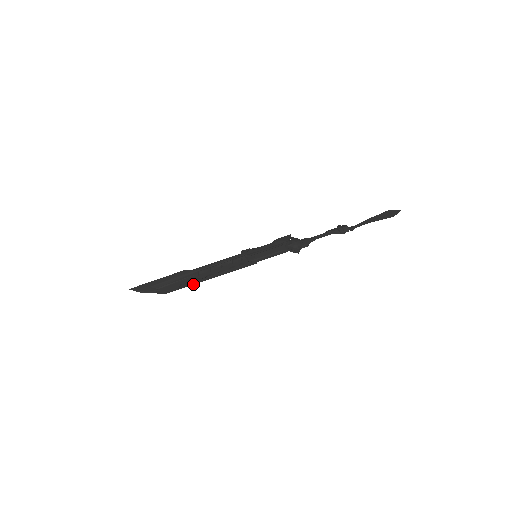
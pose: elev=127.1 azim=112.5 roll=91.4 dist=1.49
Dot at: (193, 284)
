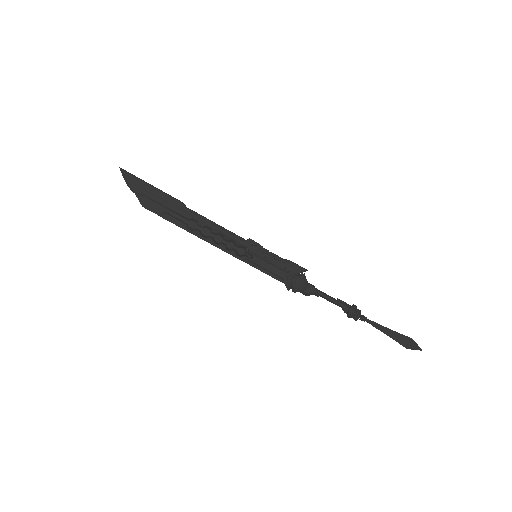
Dot at: (176, 224)
